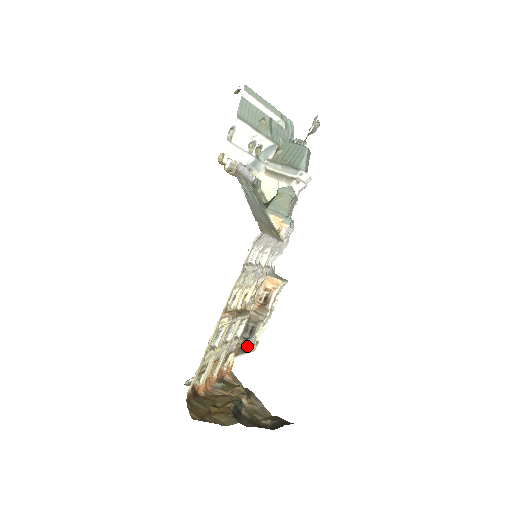
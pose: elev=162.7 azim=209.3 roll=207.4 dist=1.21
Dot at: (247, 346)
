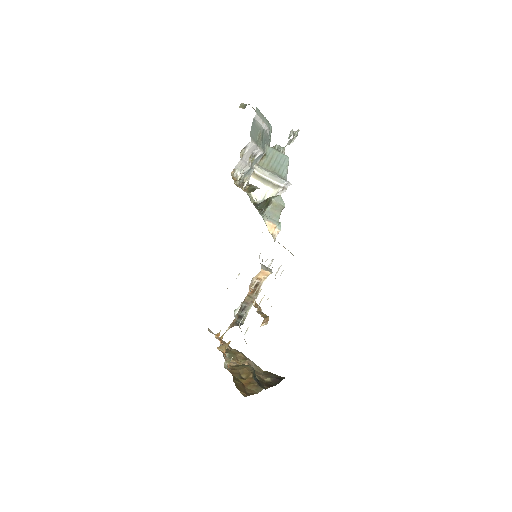
Dot at: occluded
